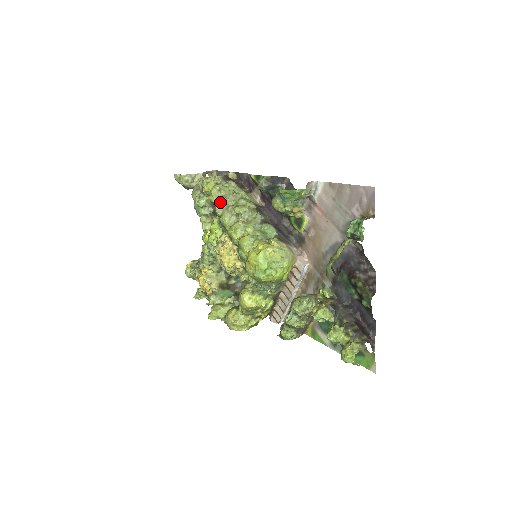
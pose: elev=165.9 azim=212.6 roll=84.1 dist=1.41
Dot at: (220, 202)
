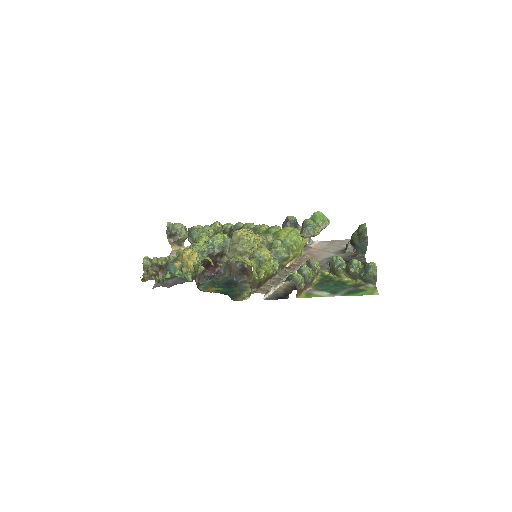
Dot at: occluded
